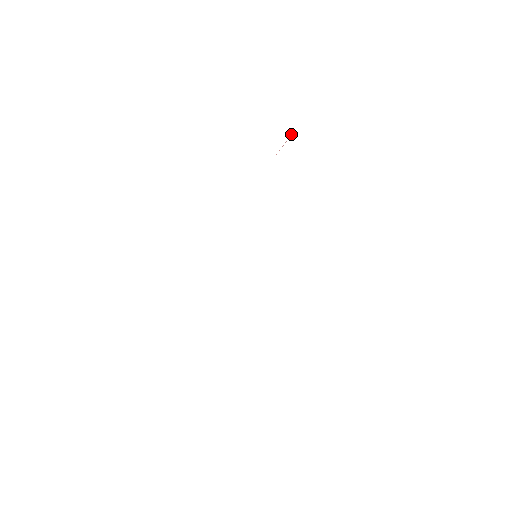
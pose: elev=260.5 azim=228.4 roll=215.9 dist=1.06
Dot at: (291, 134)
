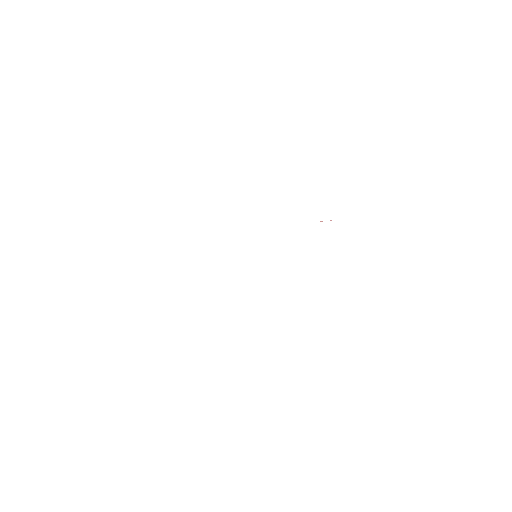
Dot at: occluded
